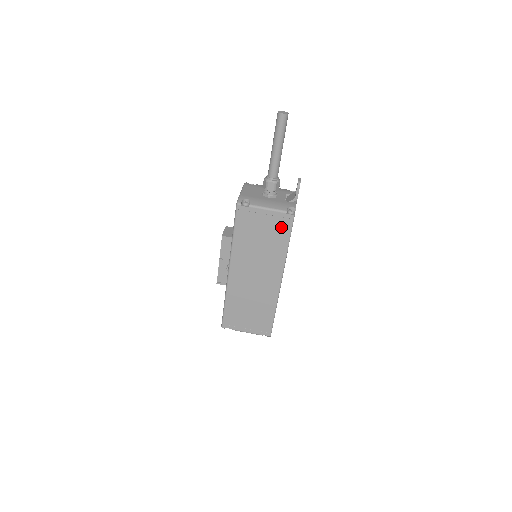
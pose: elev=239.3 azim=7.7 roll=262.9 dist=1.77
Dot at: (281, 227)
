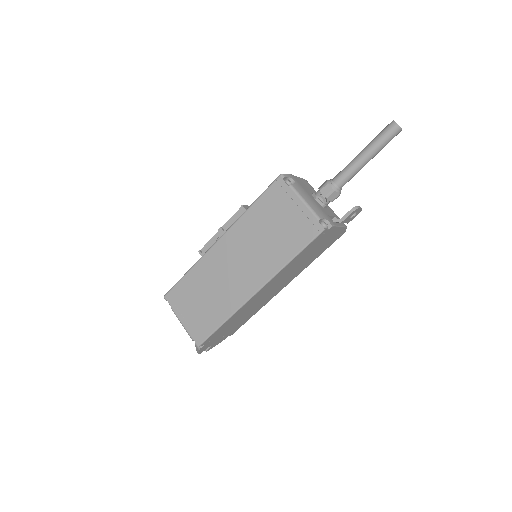
Dot at: (302, 232)
